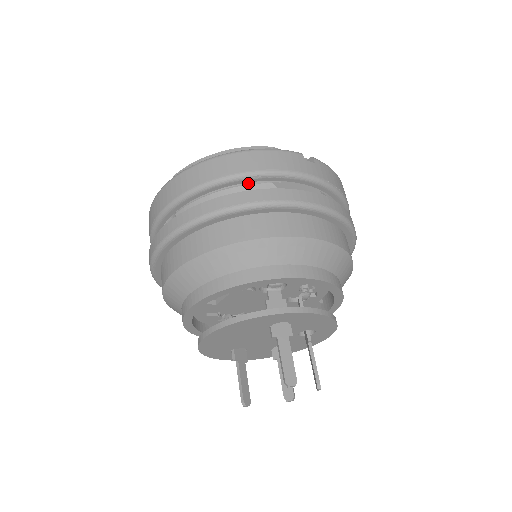
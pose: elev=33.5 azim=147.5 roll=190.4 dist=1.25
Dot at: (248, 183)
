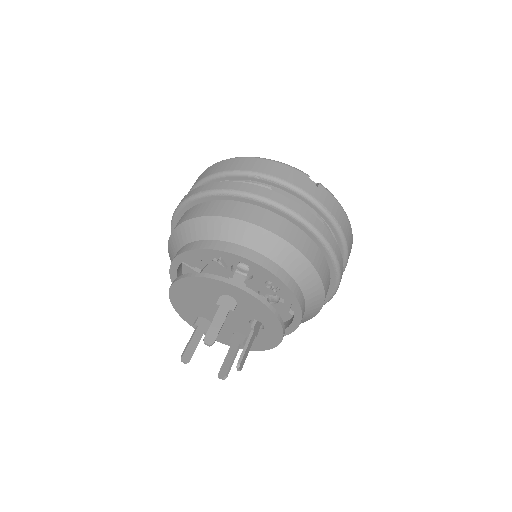
Dot at: (254, 182)
